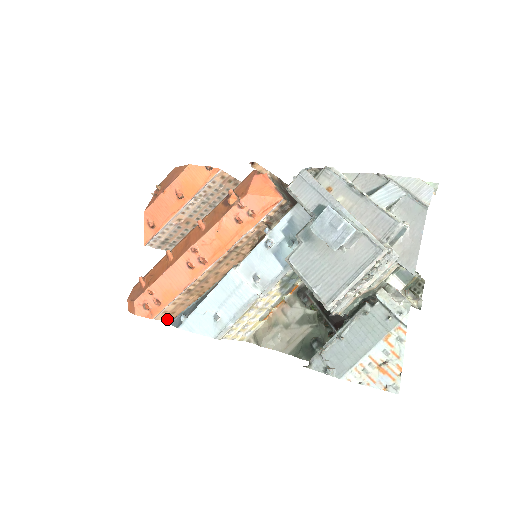
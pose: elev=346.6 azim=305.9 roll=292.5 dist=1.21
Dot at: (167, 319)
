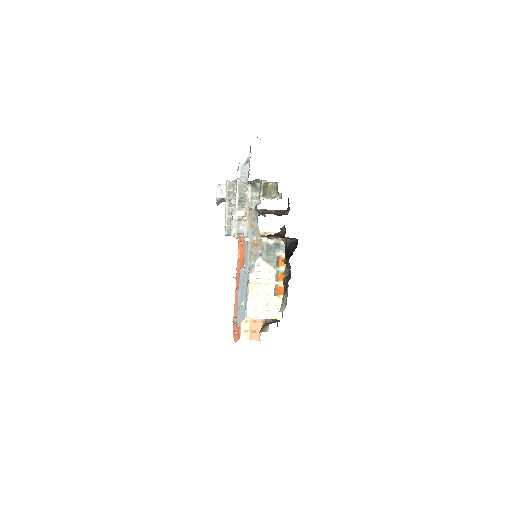
Dot at: (255, 339)
